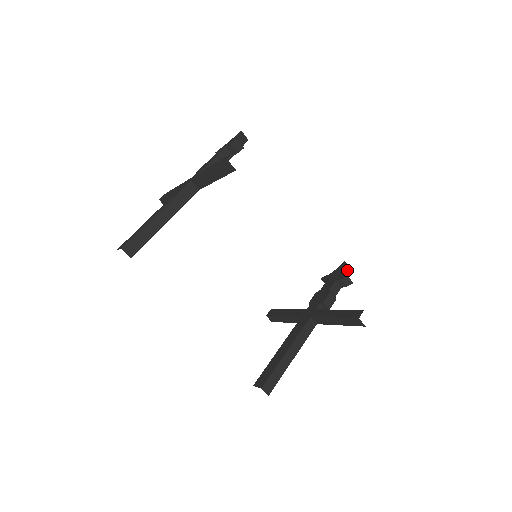
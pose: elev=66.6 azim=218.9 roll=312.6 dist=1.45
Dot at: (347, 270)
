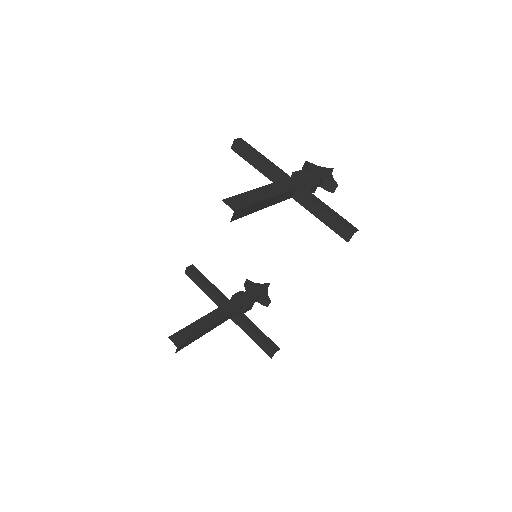
Dot at: occluded
